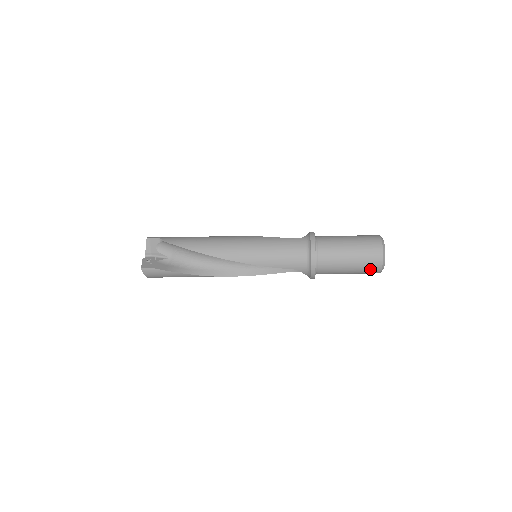
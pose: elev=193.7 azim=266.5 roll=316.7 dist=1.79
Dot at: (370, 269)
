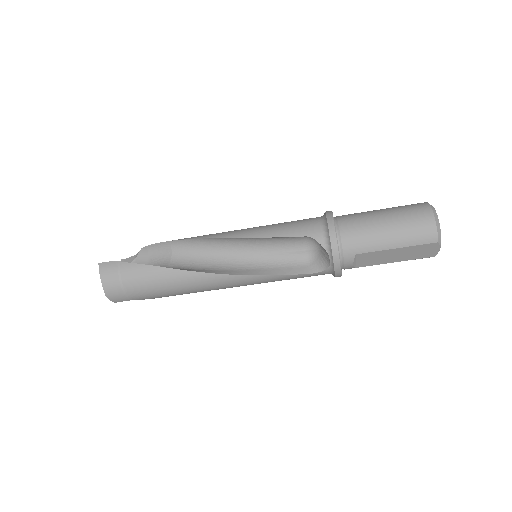
Dot at: (418, 224)
